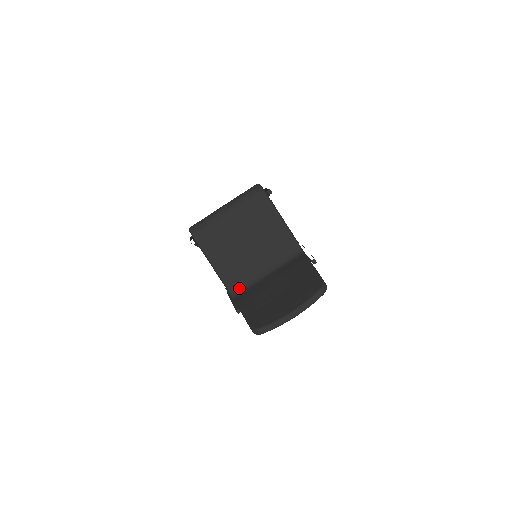
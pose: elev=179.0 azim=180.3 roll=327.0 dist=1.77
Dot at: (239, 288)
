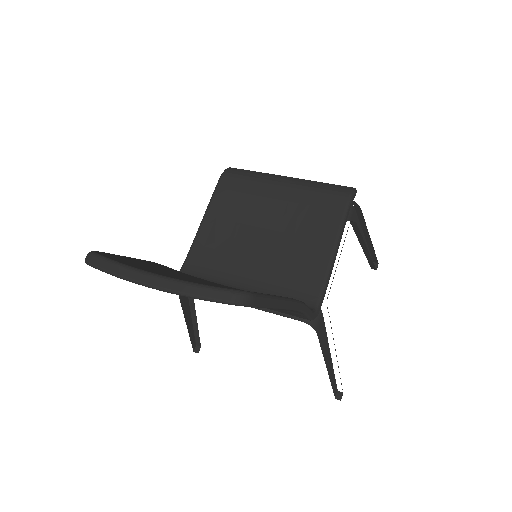
Dot at: (196, 272)
